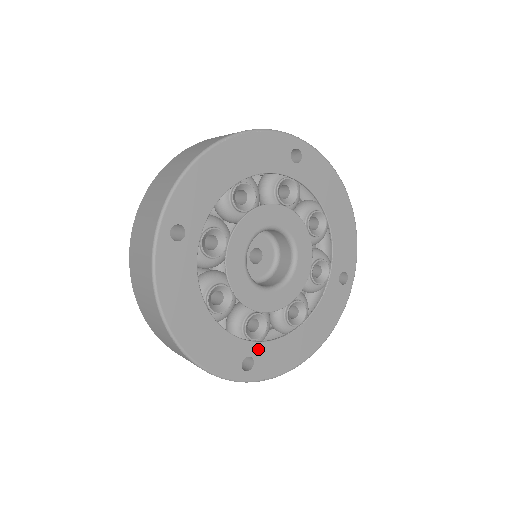
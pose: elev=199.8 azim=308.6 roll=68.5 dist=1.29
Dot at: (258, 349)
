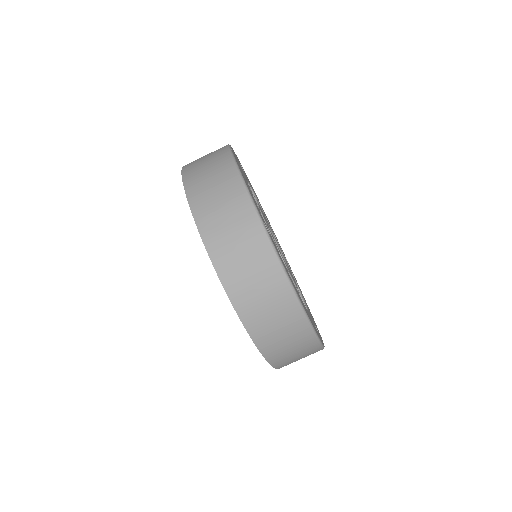
Dot at: (312, 319)
